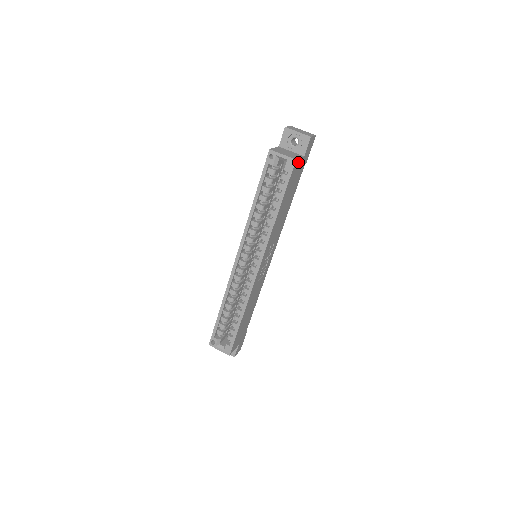
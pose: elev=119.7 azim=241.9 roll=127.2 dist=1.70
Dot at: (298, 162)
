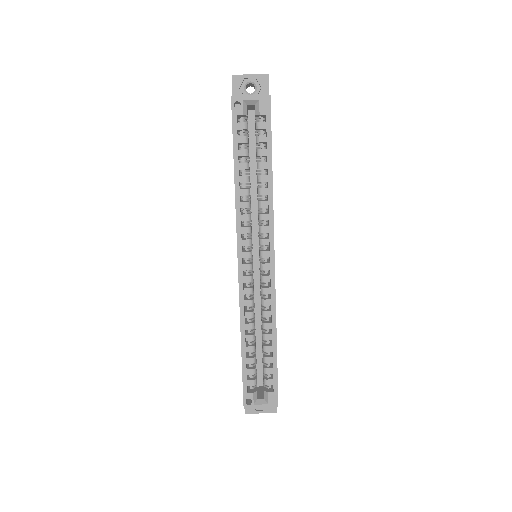
Dot at: occluded
